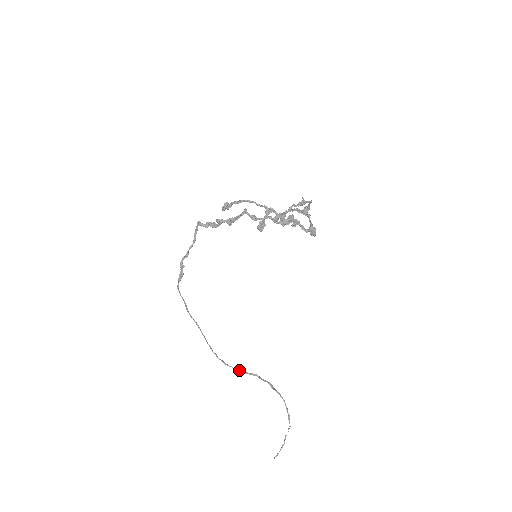
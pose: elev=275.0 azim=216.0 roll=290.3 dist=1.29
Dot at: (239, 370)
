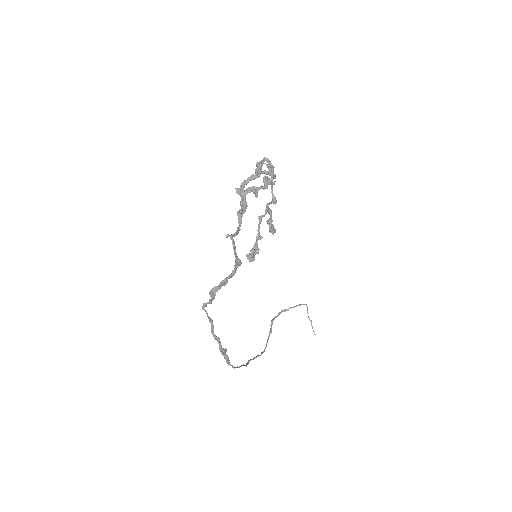
Dot at: (269, 336)
